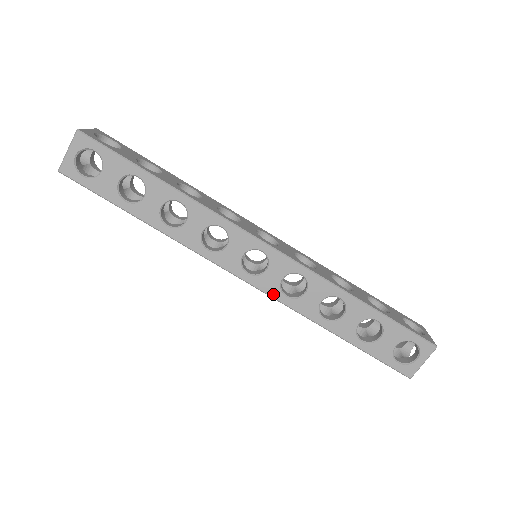
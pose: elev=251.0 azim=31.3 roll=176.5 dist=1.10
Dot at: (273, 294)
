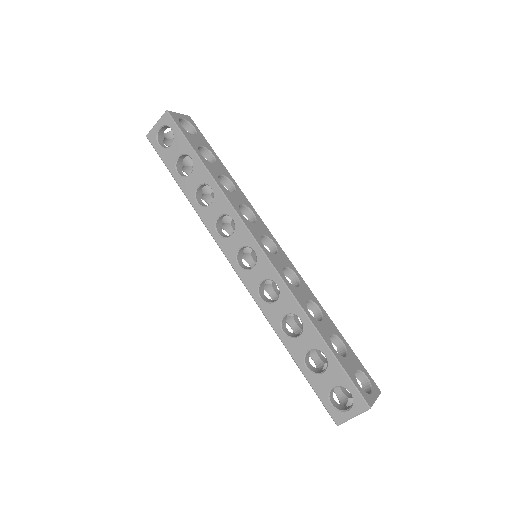
Dot at: (251, 291)
